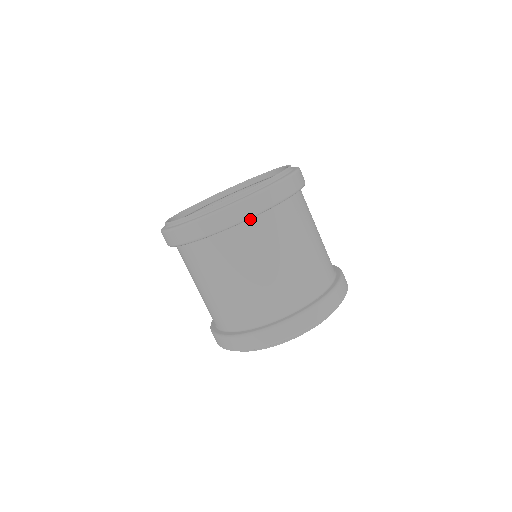
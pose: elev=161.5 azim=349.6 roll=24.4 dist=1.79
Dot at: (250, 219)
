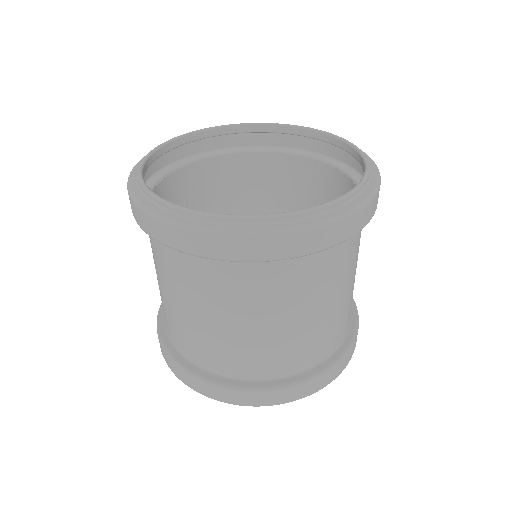
Dot at: occluded
